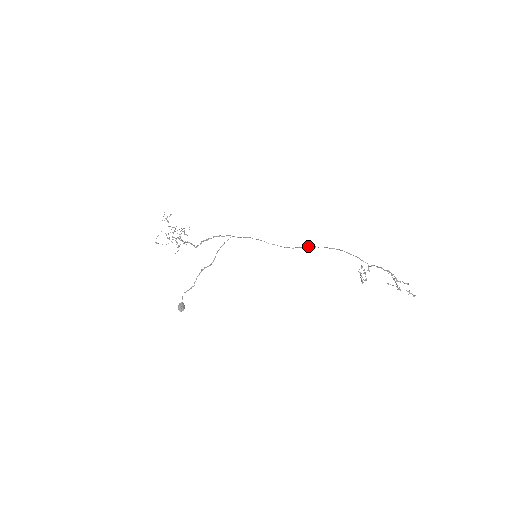
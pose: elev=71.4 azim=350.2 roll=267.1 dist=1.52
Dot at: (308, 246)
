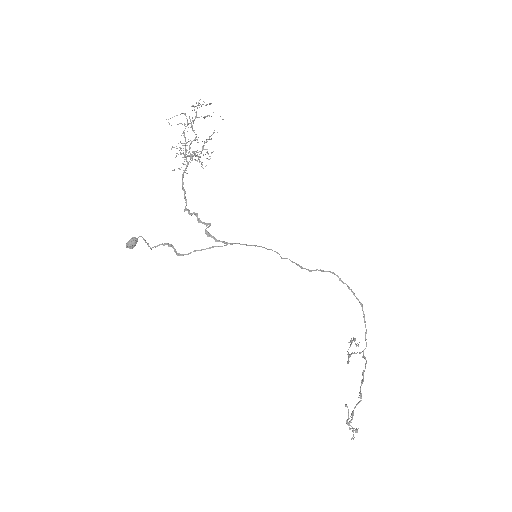
Dot at: (333, 273)
